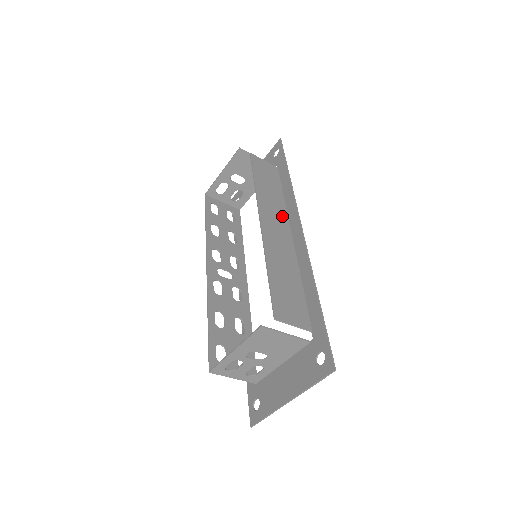
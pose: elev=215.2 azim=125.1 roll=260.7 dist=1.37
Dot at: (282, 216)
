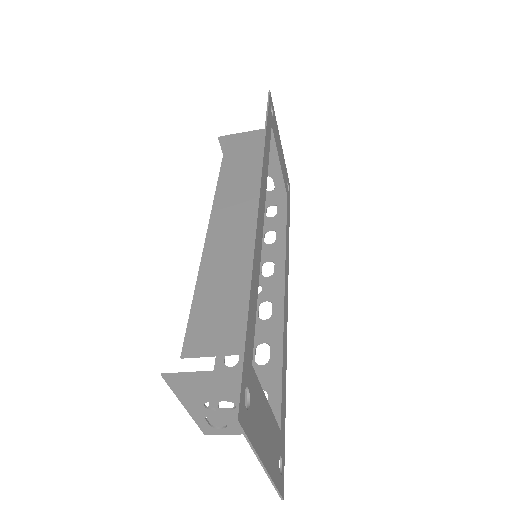
Dot at: (253, 192)
